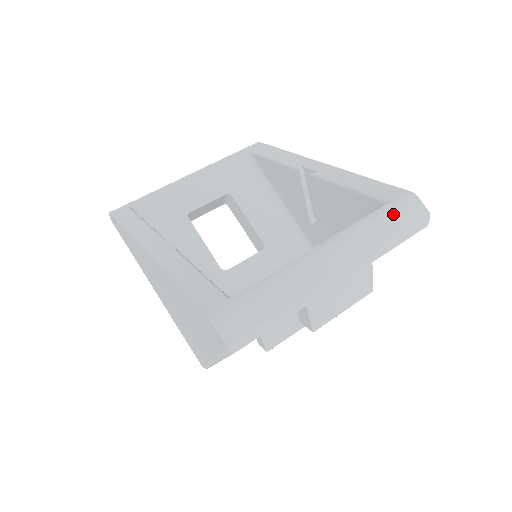
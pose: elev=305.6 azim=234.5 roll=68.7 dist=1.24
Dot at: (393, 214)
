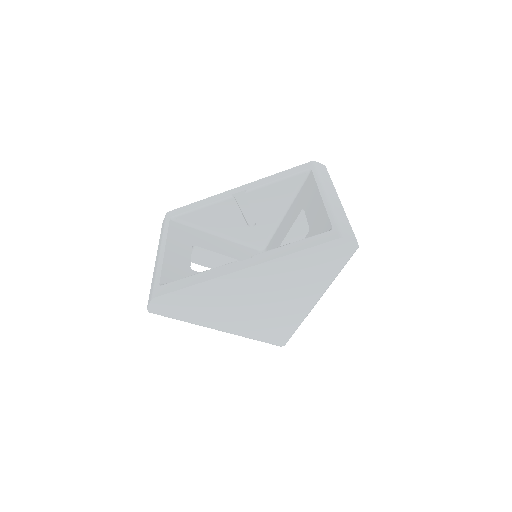
Dot at: (320, 171)
